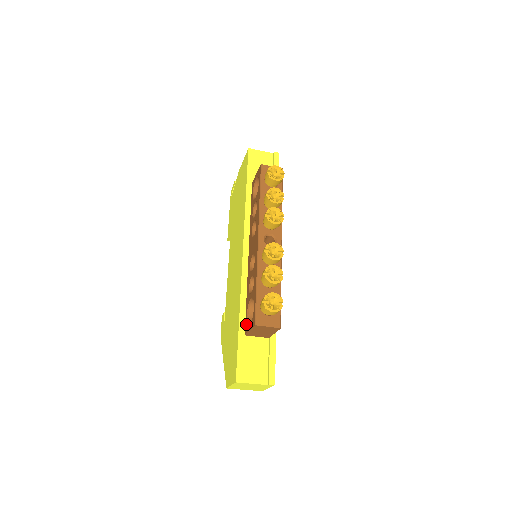
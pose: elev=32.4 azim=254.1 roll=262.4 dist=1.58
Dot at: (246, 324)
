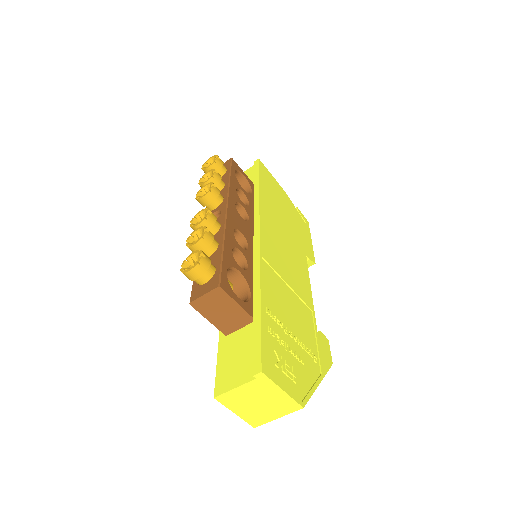
Dot at: occluded
